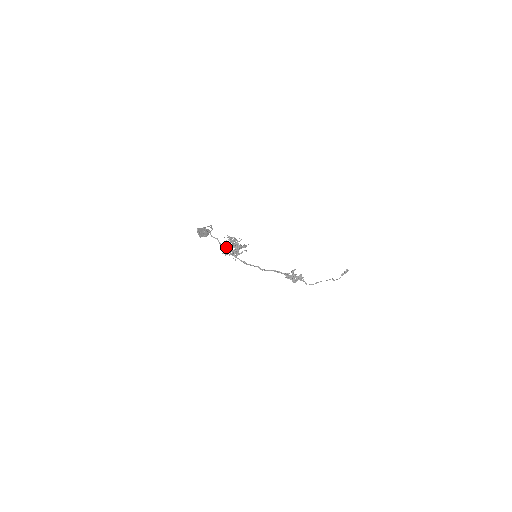
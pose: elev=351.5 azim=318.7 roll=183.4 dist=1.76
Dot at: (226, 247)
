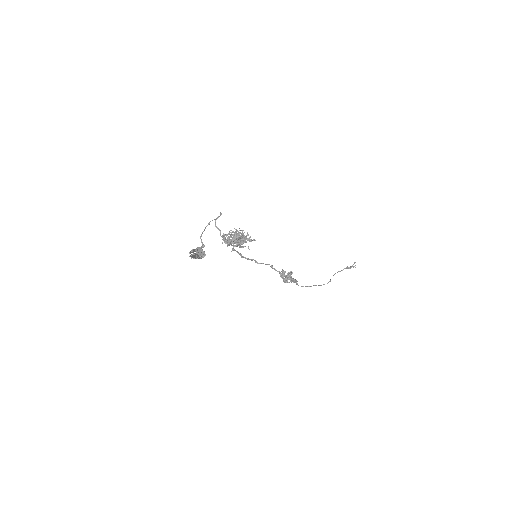
Dot at: (226, 241)
